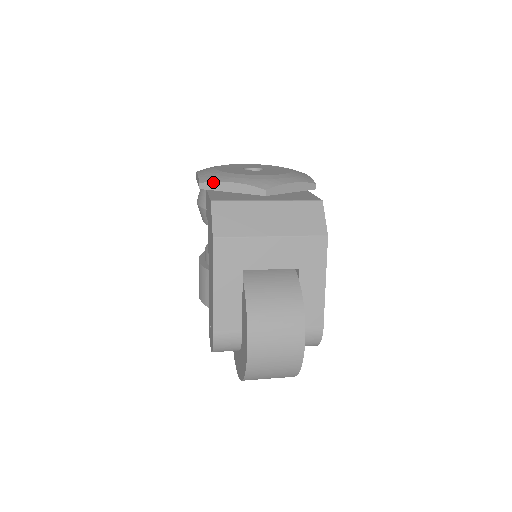
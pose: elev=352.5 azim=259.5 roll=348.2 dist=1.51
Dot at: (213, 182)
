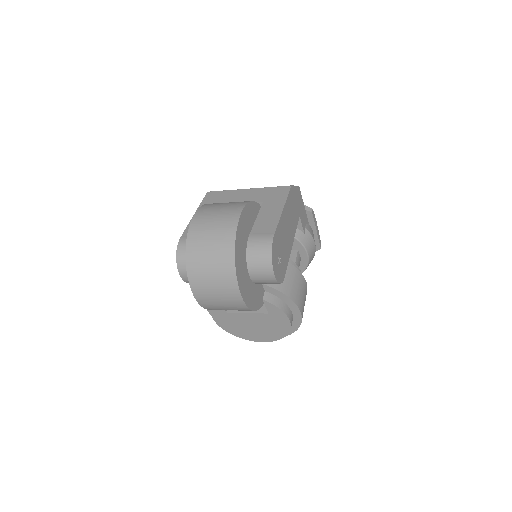
Dot at: occluded
